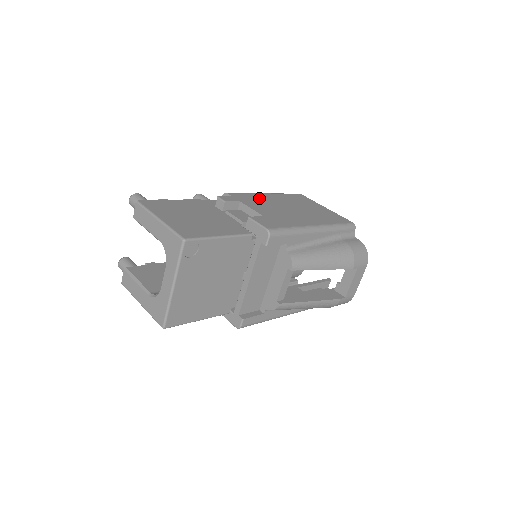
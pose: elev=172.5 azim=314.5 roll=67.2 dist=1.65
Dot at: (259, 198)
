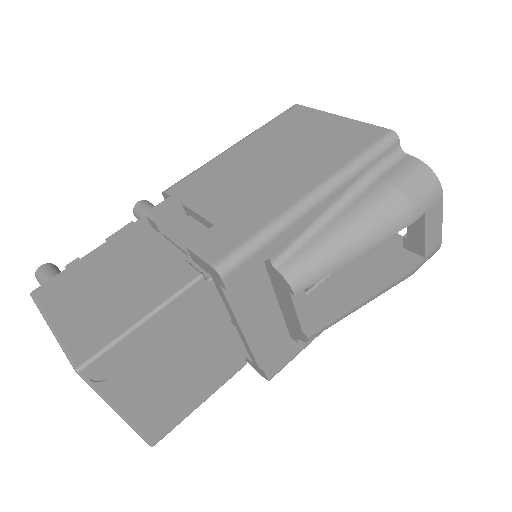
Dot at: (217, 170)
